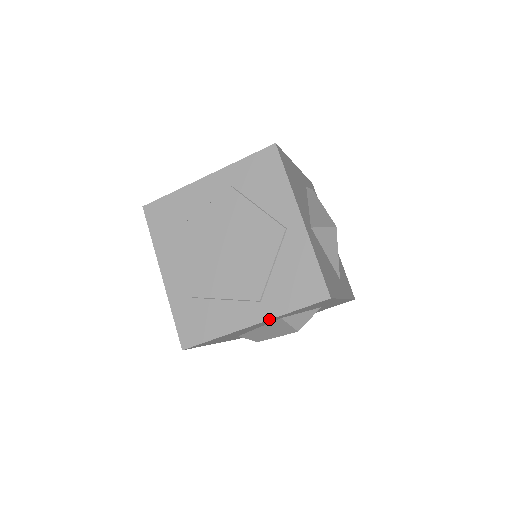
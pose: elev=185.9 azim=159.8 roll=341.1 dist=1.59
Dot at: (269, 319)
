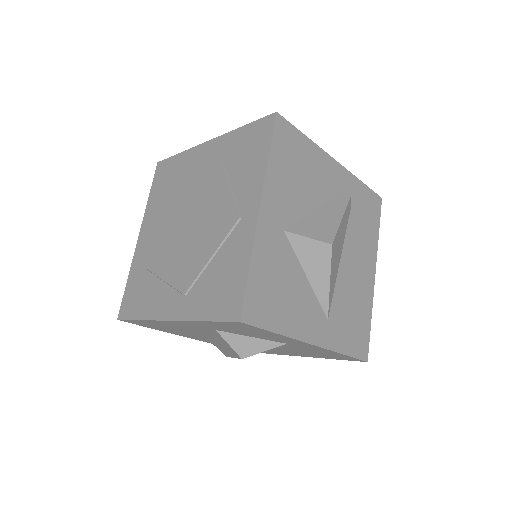
Dot at: (182, 320)
